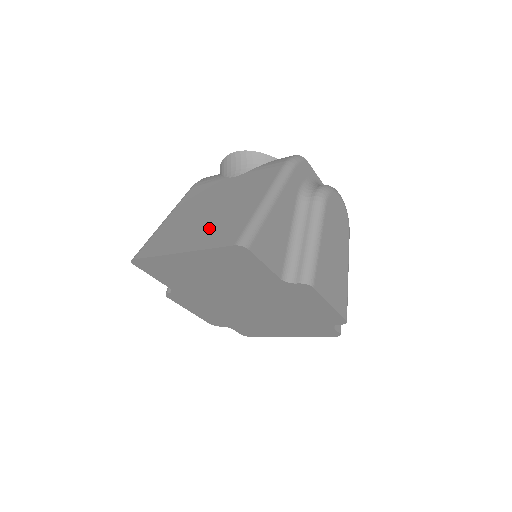
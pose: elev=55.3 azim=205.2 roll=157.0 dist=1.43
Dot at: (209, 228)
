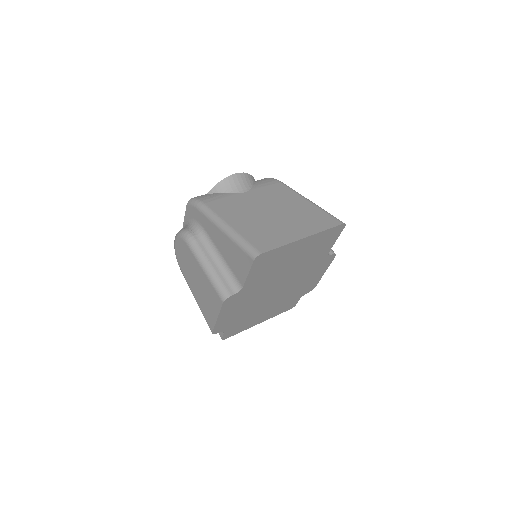
Dot at: (299, 221)
